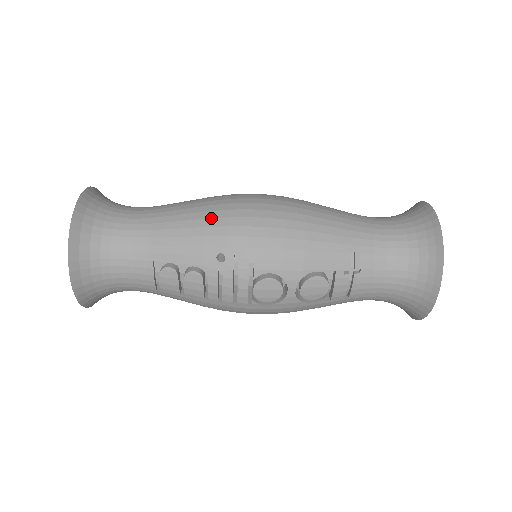
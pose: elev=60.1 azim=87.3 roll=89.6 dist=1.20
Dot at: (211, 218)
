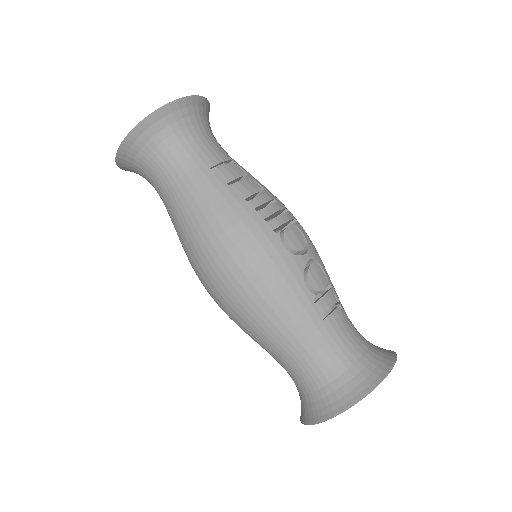
Dot at: occluded
